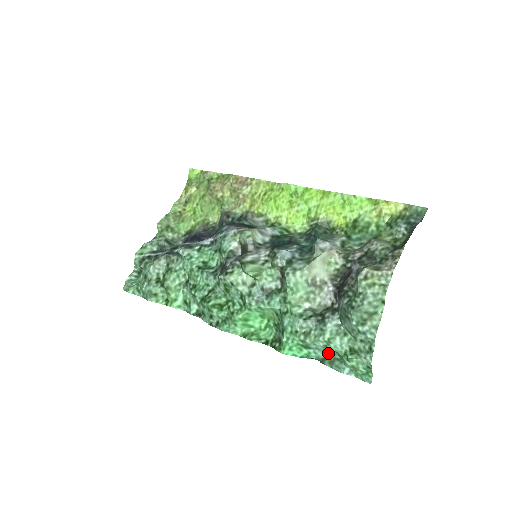
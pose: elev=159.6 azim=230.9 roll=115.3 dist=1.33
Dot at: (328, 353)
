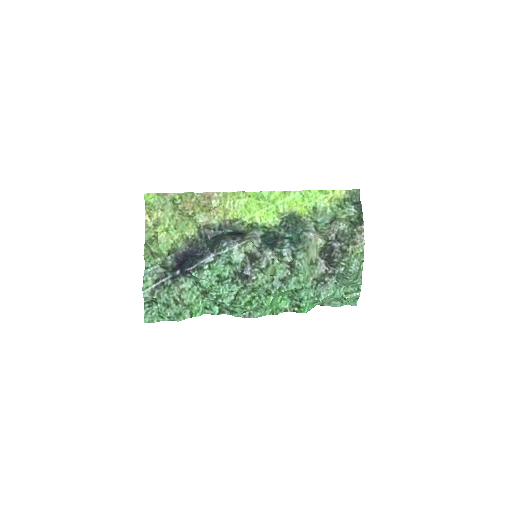
Dot at: (326, 299)
